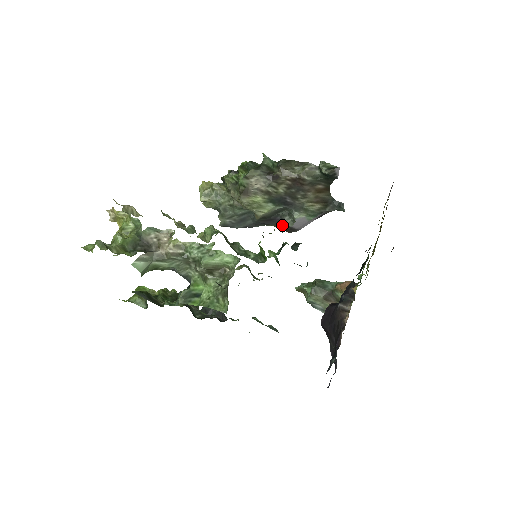
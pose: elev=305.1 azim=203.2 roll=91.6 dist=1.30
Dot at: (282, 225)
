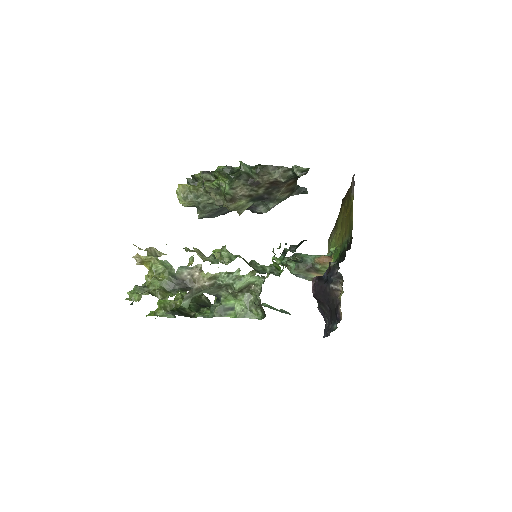
Dot at: (257, 212)
